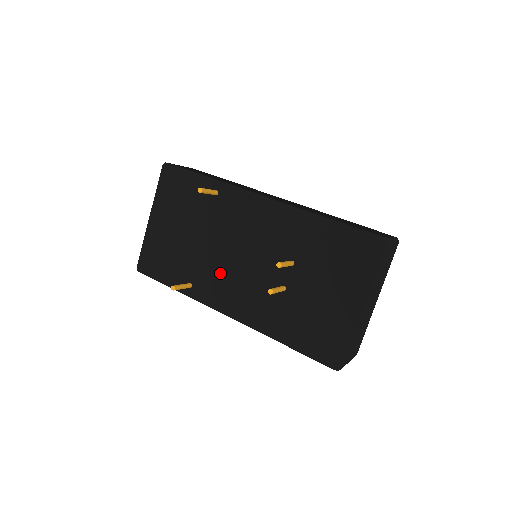
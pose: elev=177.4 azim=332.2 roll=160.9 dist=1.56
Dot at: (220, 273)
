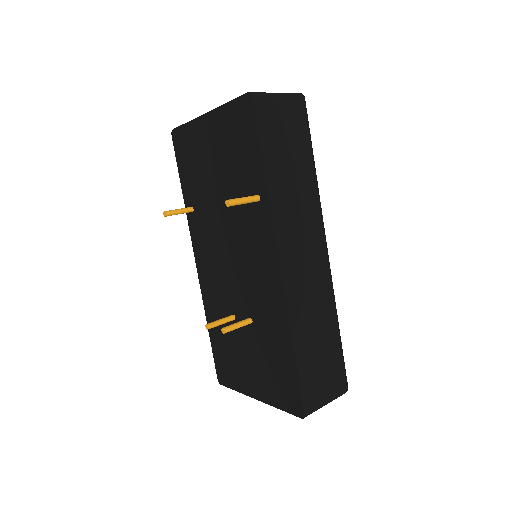
Dot at: (212, 240)
